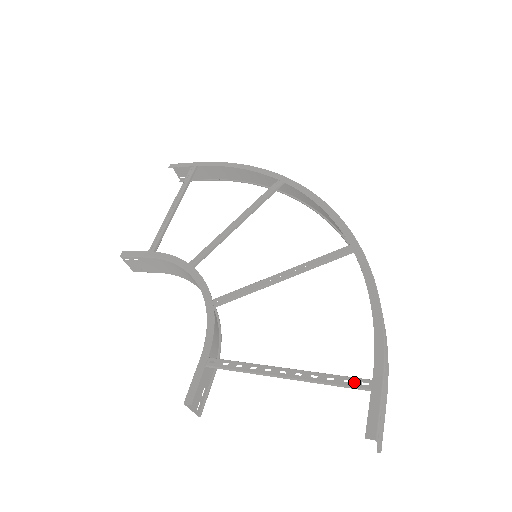
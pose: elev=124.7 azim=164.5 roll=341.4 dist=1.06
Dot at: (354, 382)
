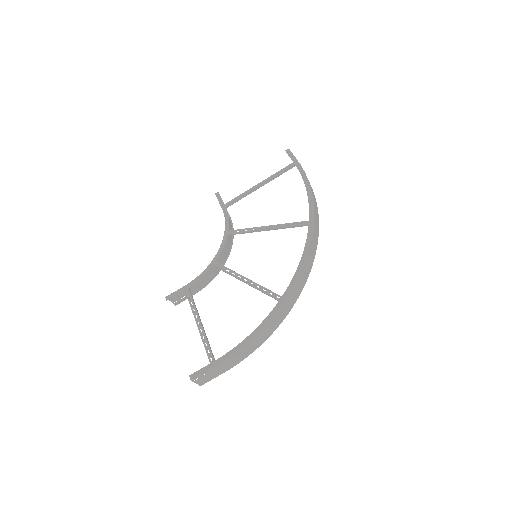
Dot at: (210, 355)
